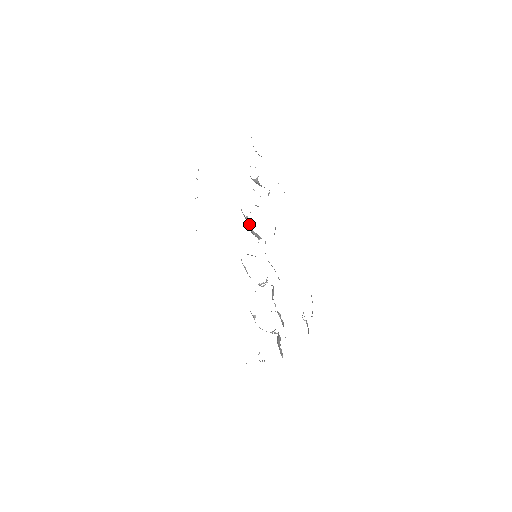
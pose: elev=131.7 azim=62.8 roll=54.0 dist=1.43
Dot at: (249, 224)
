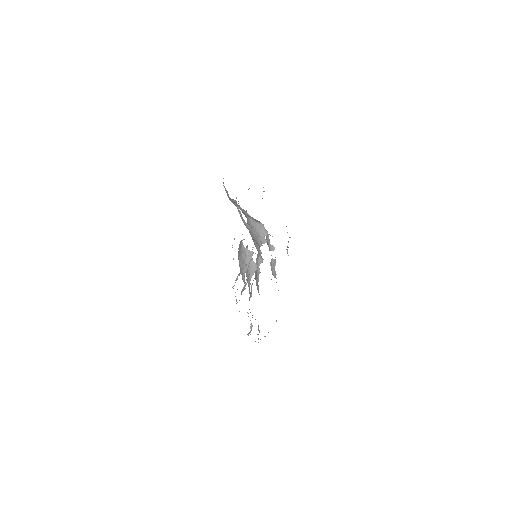
Dot at: (261, 252)
